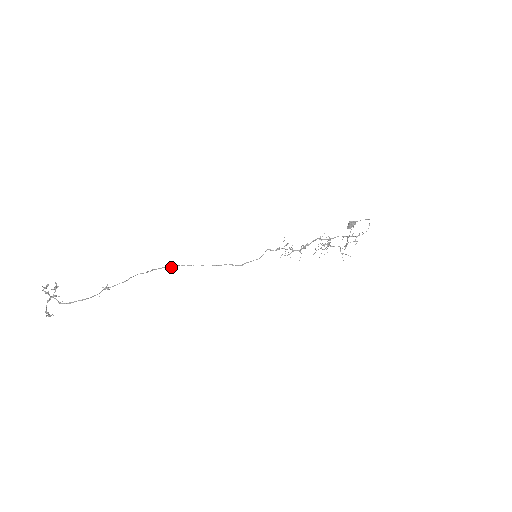
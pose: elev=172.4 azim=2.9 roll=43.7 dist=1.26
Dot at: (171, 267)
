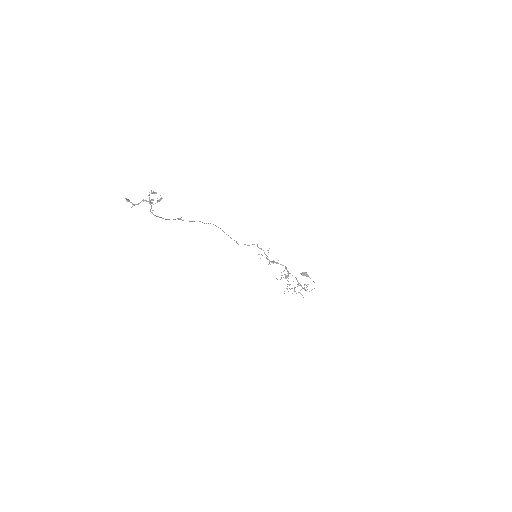
Dot at: (216, 226)
